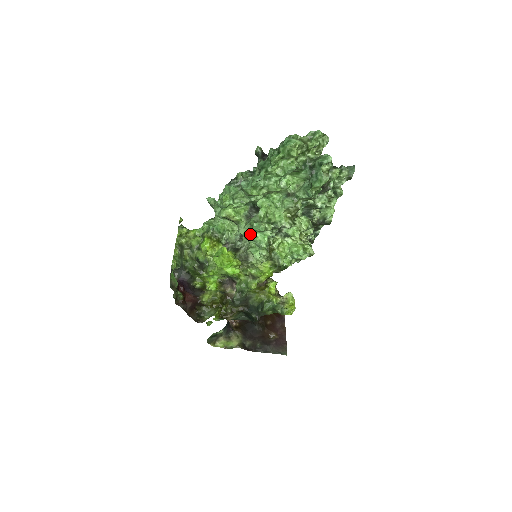
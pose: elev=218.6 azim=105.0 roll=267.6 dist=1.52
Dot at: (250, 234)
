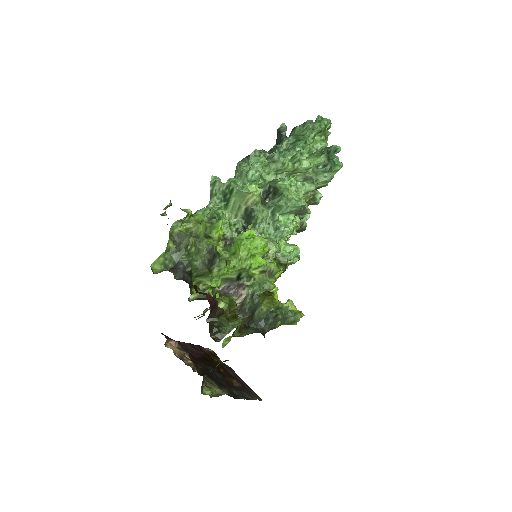
Dot at: (267, 220)
